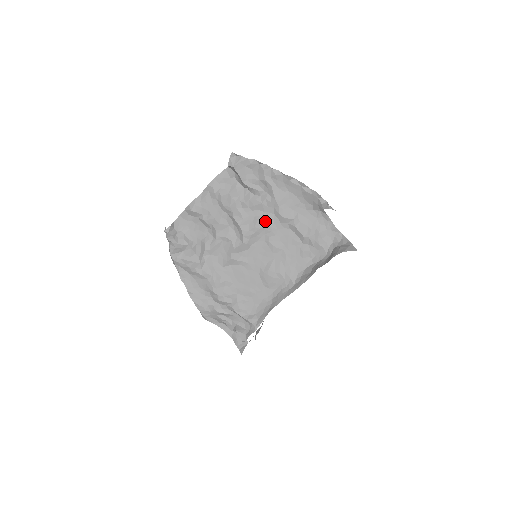
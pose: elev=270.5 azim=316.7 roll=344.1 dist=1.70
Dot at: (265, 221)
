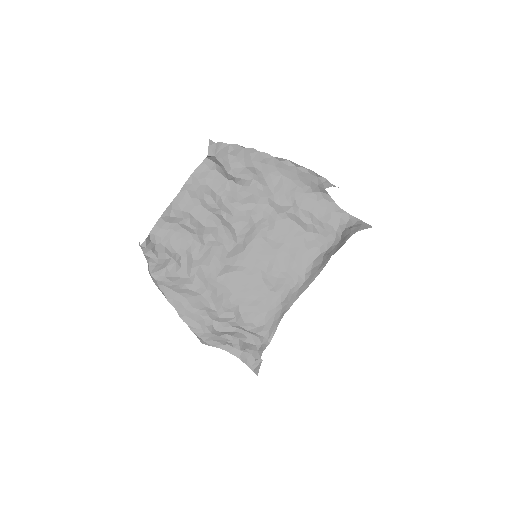
Dot at: (259, 214)
